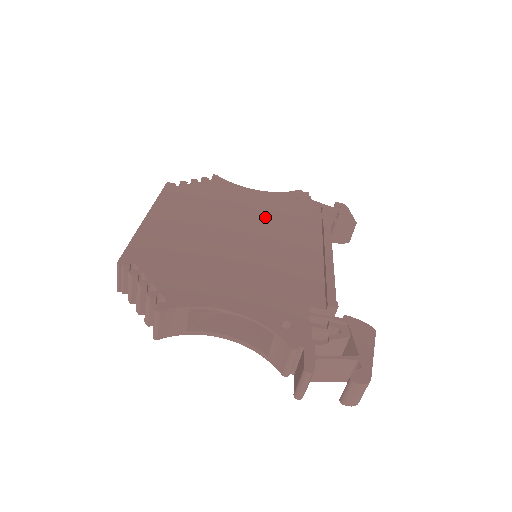
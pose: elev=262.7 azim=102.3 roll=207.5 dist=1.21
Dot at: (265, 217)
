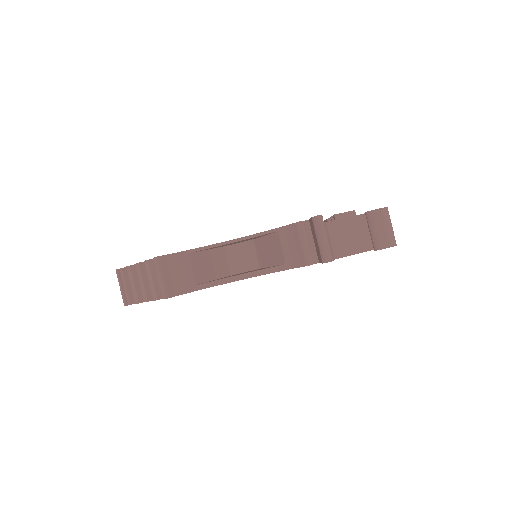
Dot at: occluded
